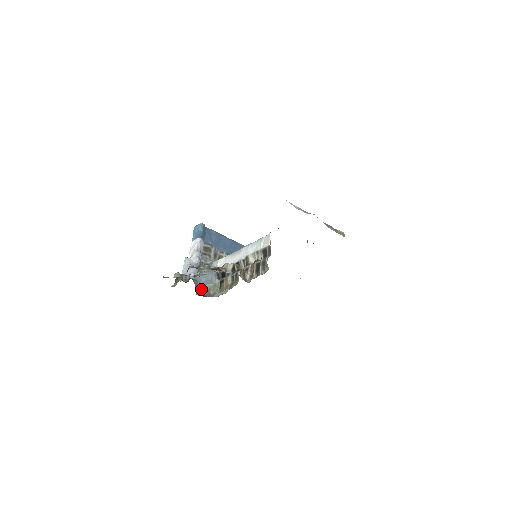
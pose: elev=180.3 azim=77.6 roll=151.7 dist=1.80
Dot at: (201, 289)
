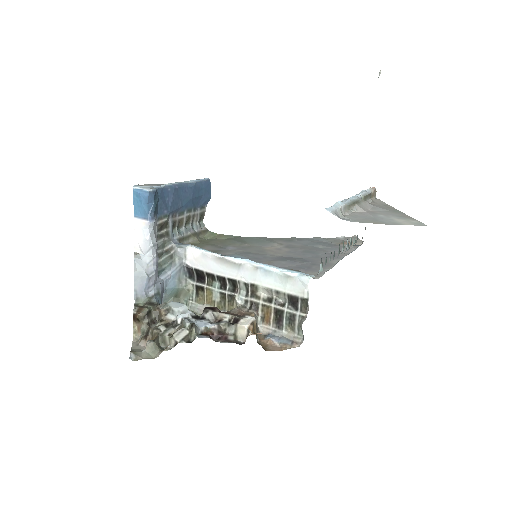
Dot at: (165, 296)
